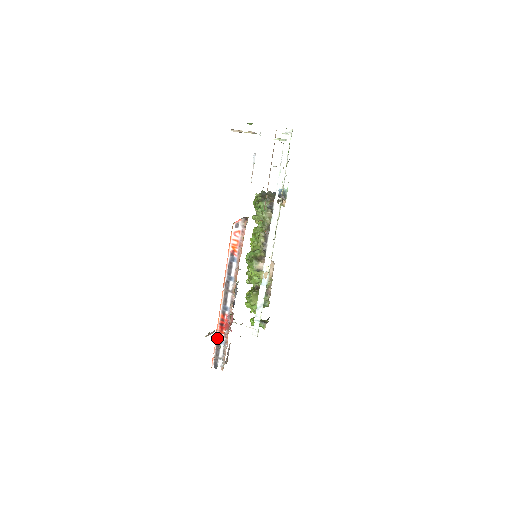
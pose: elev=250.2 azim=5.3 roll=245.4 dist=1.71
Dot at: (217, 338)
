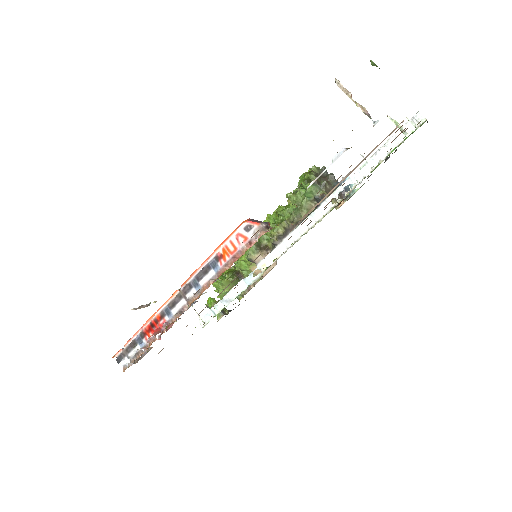
Dot at: (138, 334)
